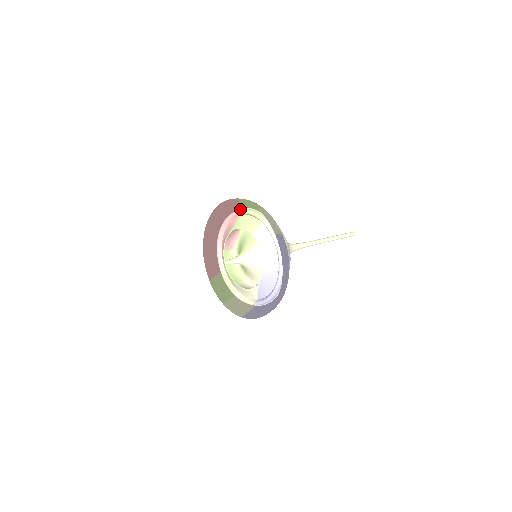
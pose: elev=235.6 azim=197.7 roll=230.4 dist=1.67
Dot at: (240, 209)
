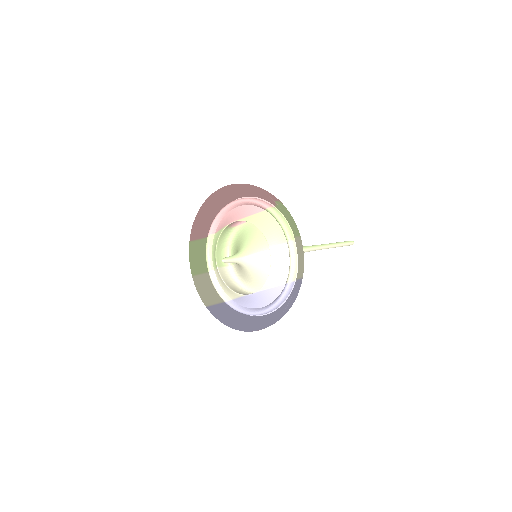
Dot at: (271, 206)
